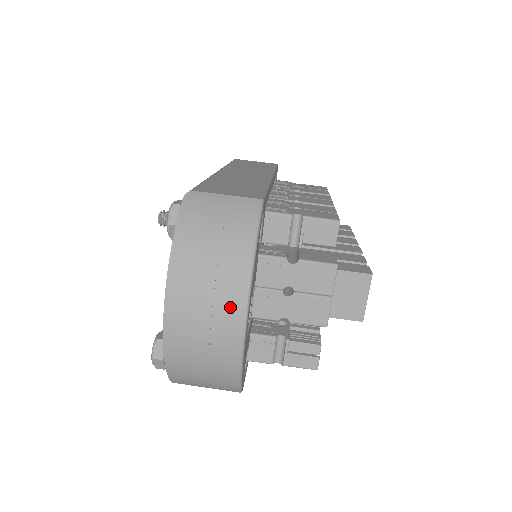
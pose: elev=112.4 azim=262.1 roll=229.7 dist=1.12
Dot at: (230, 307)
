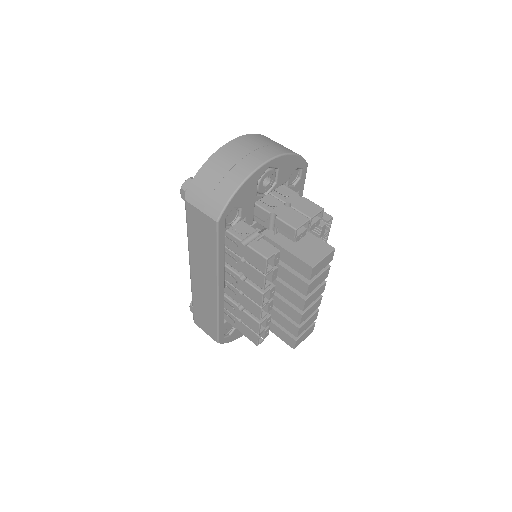
Dot at: (270, 152)
